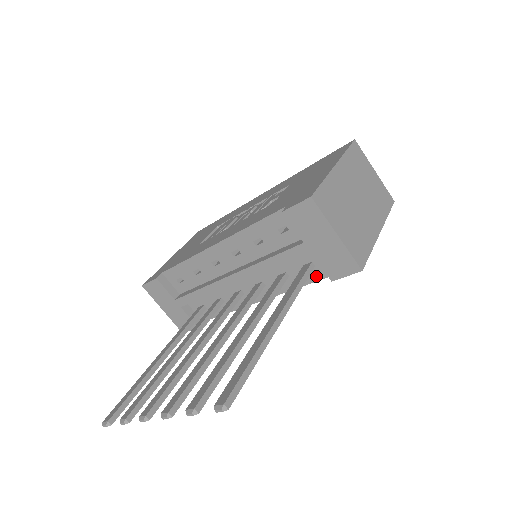
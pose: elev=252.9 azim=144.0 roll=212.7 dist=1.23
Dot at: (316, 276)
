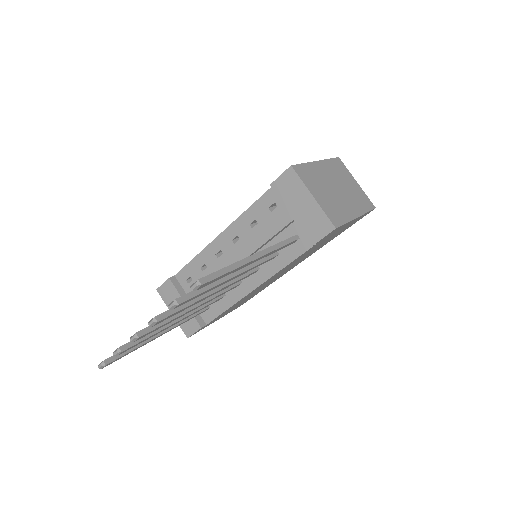
Dot at: (301, 249)
